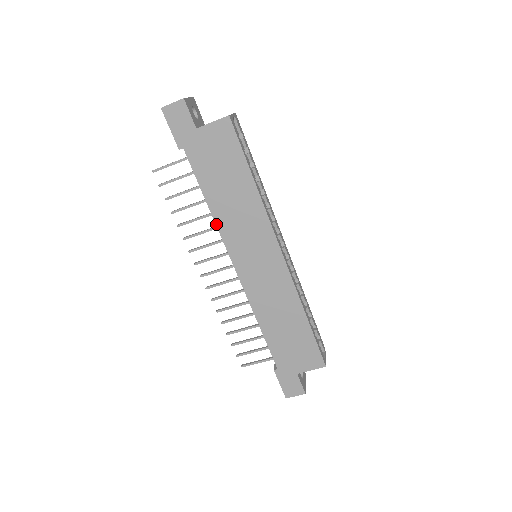
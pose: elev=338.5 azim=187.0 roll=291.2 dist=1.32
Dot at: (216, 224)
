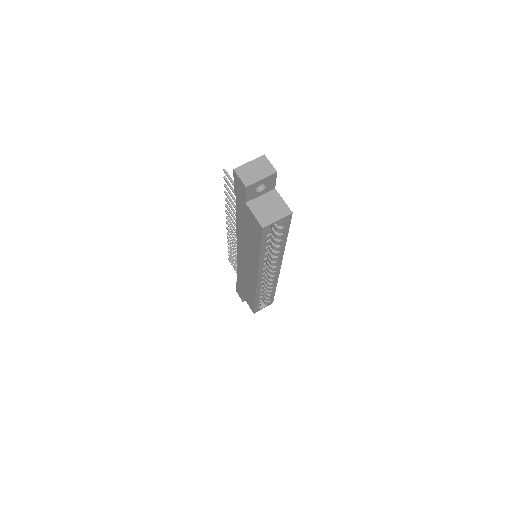
Dot at: (237, 231)
